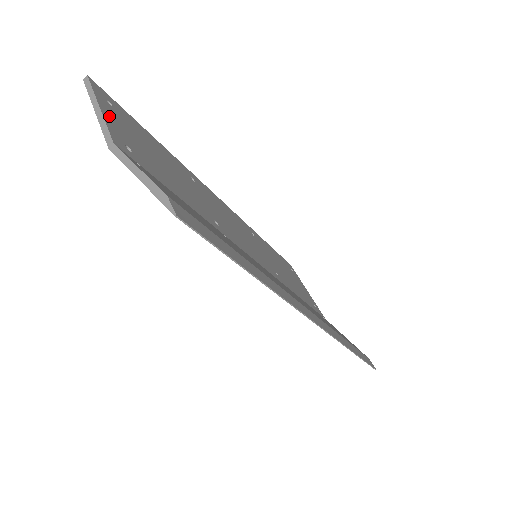
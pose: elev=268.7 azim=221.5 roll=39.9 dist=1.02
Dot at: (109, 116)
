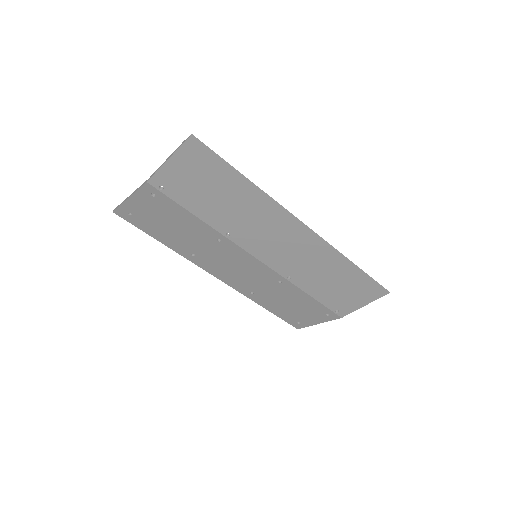
Dot at: (136, 198)
